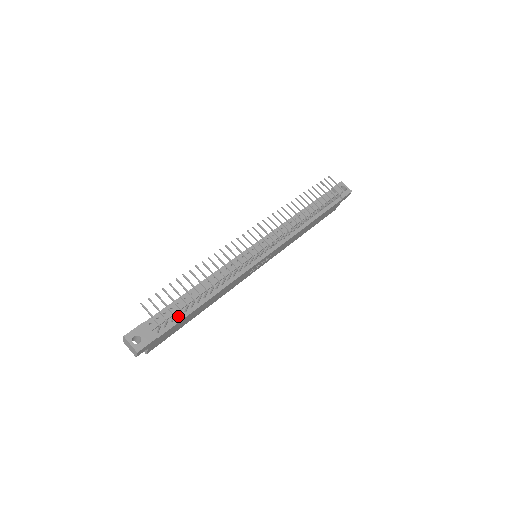
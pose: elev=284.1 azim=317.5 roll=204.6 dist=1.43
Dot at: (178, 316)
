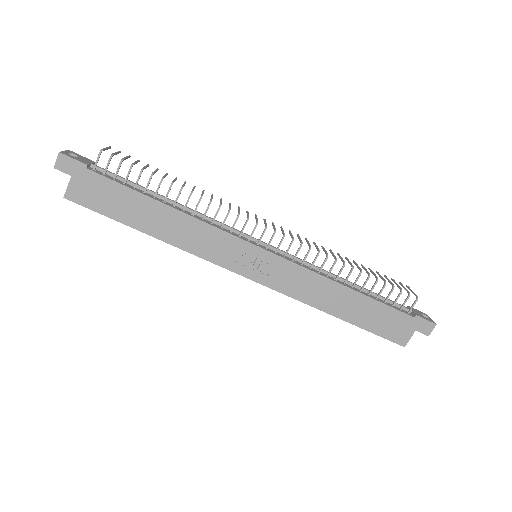
Dot at: (125, 181)
